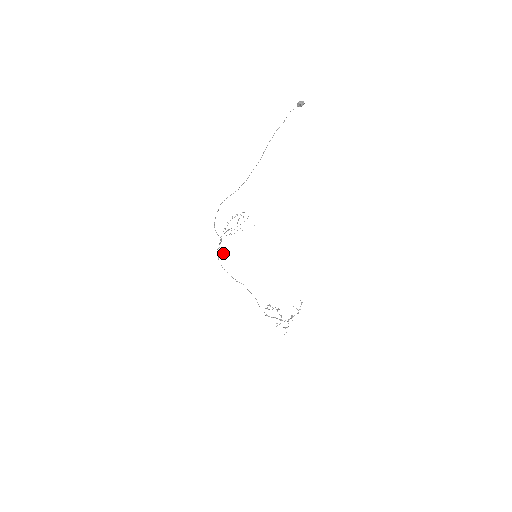
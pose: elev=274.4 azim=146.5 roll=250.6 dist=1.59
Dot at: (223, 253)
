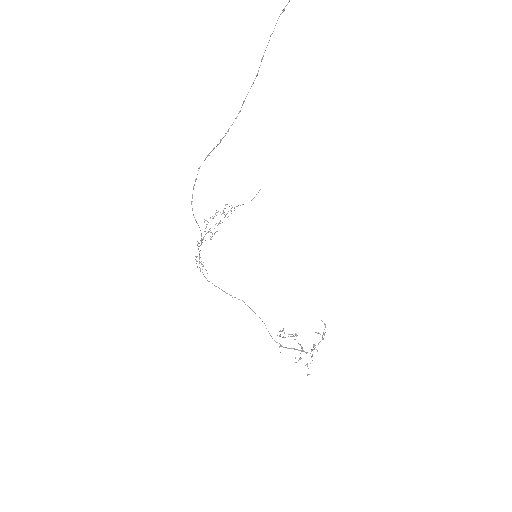
Dot at: occluded
